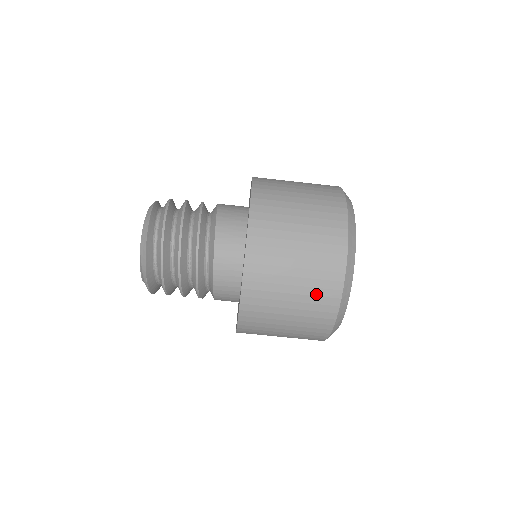
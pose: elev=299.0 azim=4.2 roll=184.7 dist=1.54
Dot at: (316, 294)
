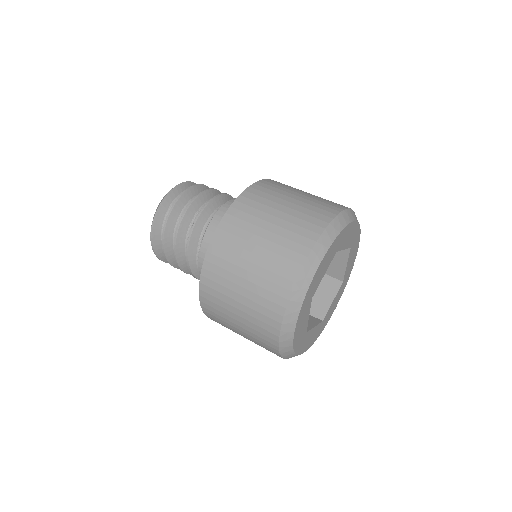
Dot at: (294, 230)
